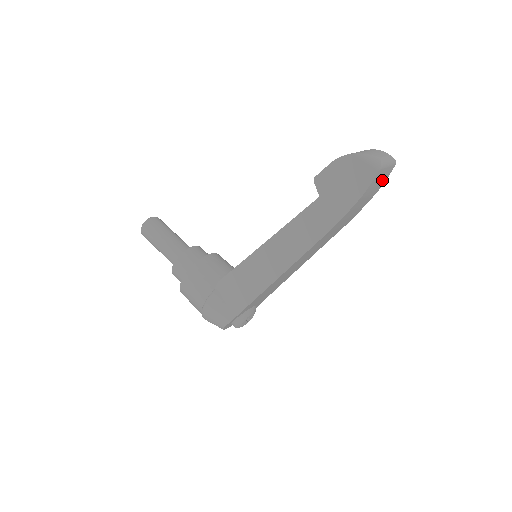
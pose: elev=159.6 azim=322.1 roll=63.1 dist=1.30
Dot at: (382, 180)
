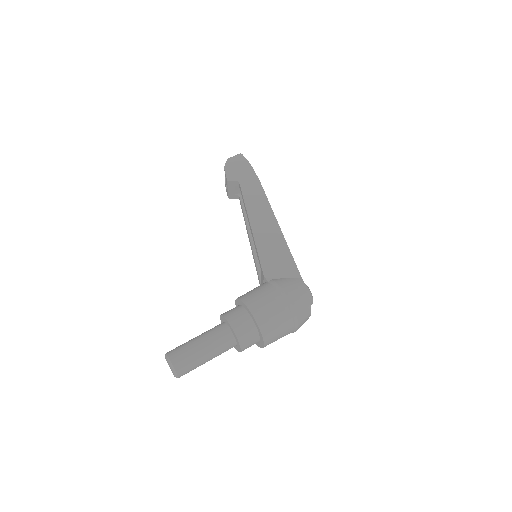
Dot at: occluded
